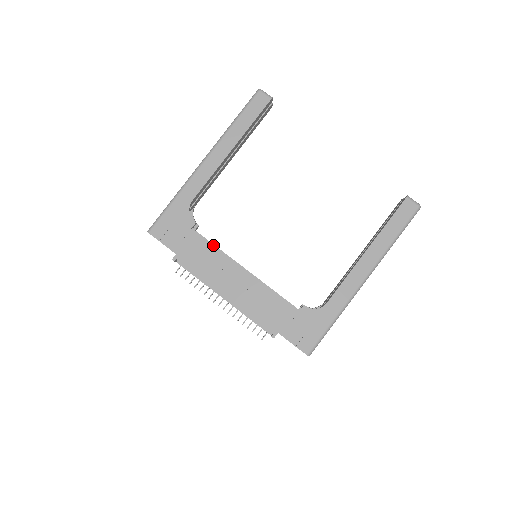
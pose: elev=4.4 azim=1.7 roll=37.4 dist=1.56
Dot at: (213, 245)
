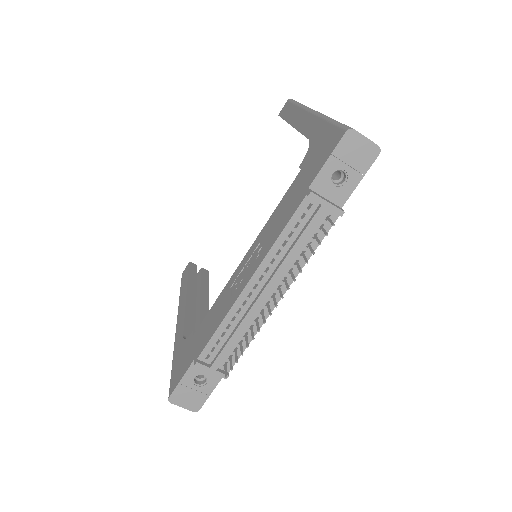
Dot at: (213, 306)
